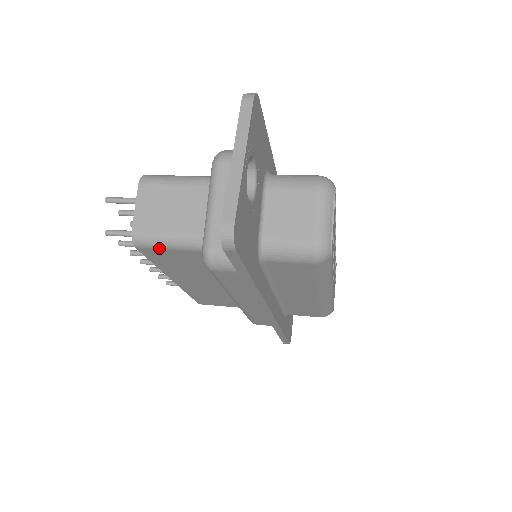
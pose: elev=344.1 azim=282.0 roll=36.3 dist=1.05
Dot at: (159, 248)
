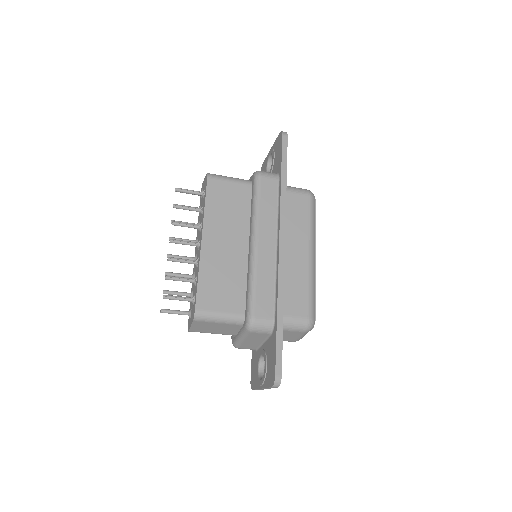
Dot at: (223, 179)
